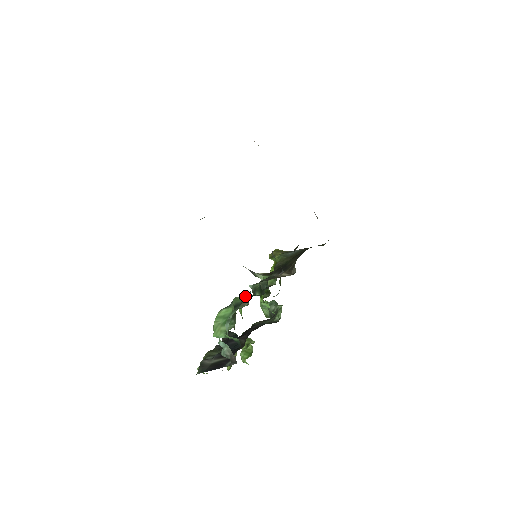
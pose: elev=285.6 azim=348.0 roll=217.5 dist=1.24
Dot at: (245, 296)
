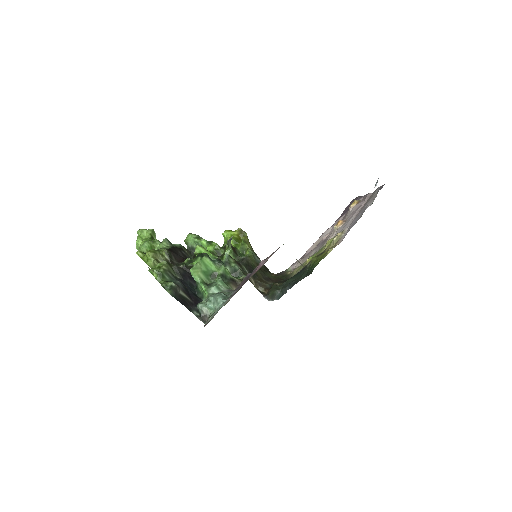
Dot at: (231, 275)
